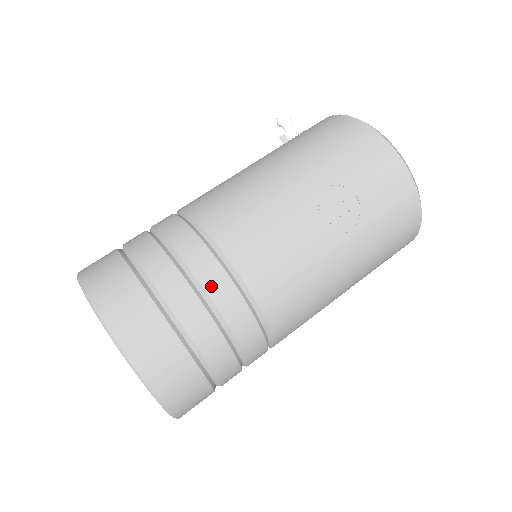
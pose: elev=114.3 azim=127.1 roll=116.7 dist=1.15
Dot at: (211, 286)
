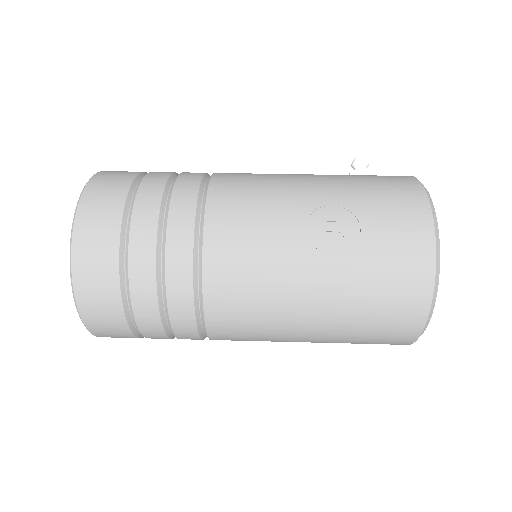
Dot at: (175, 217)
